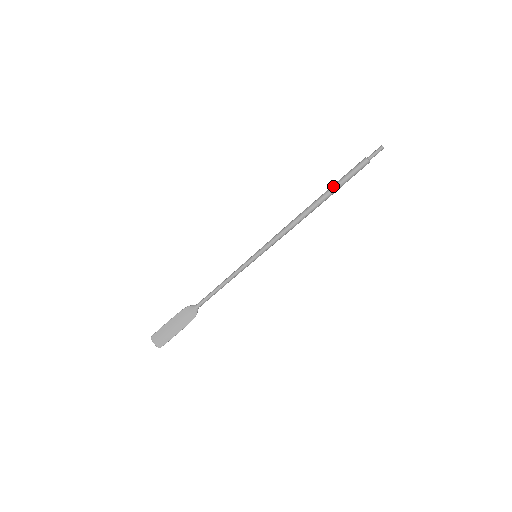
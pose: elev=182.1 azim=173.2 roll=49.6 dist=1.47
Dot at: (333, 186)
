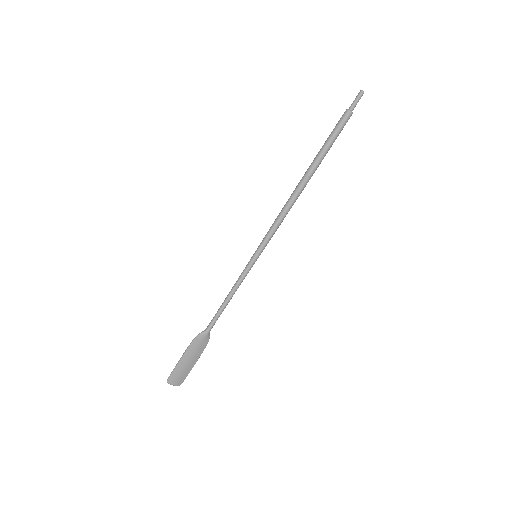
Dot at: (322, 154)
